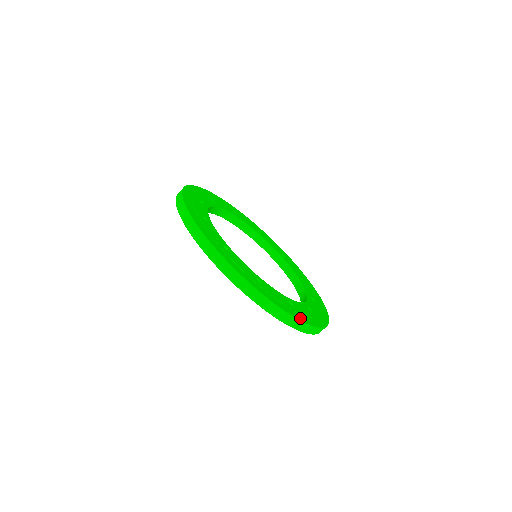
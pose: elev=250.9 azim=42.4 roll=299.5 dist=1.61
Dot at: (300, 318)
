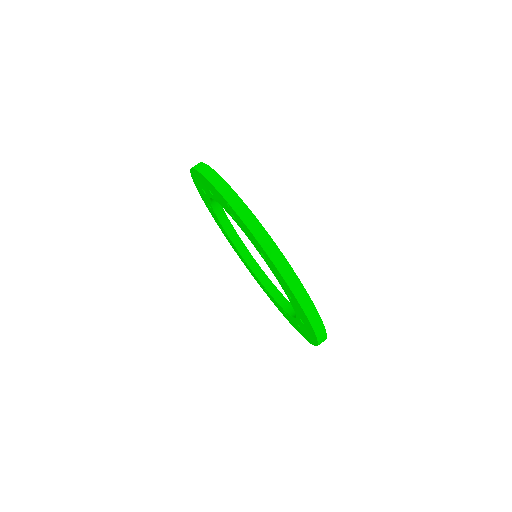
Dot at: (238, 197)
